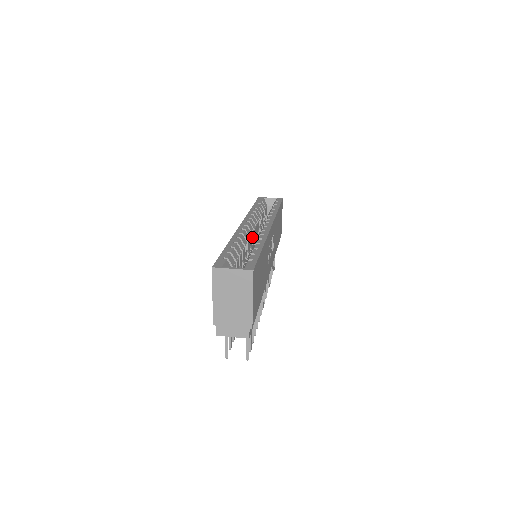
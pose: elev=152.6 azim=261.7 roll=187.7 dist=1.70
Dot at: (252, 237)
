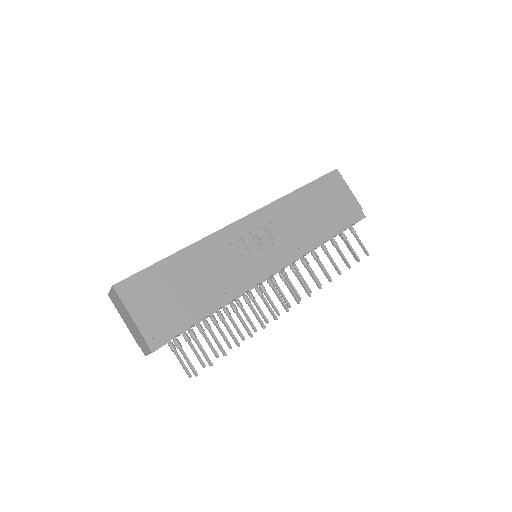
Dot at: occluded
